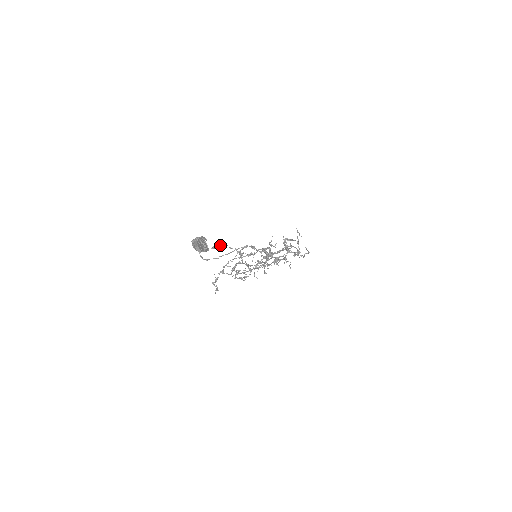
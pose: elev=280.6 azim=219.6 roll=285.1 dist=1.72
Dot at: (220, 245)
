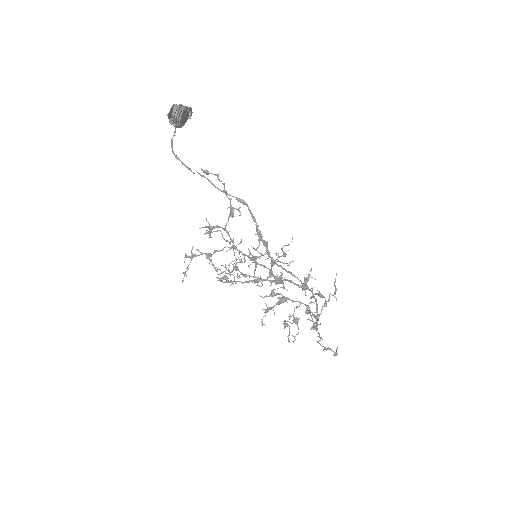
Dot at: occluded
